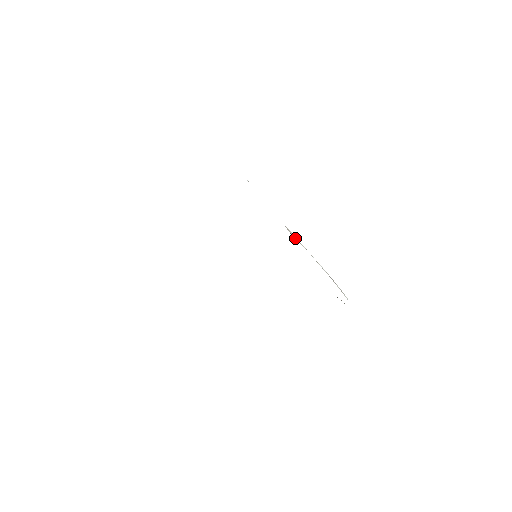
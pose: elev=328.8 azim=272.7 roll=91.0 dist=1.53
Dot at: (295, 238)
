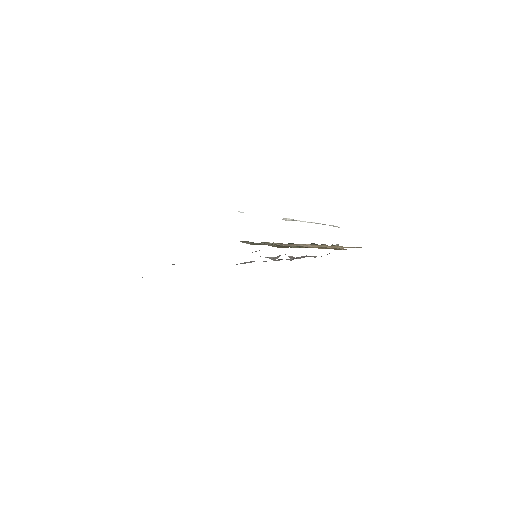
Dot at: occluded
